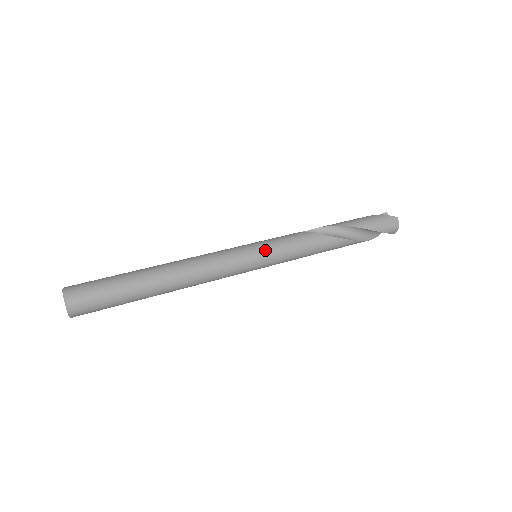
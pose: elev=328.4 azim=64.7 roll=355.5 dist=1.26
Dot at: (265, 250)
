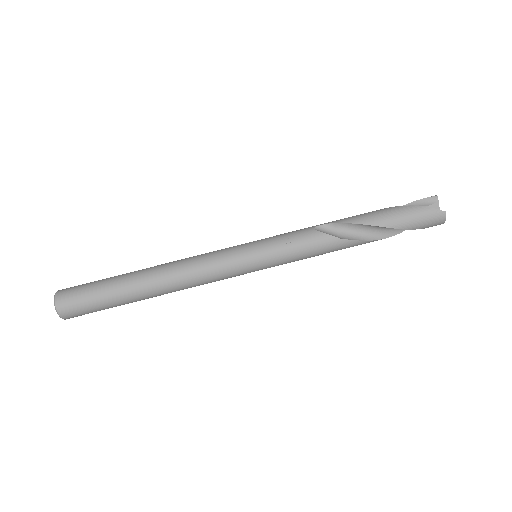
Dot at: (264, 258)
